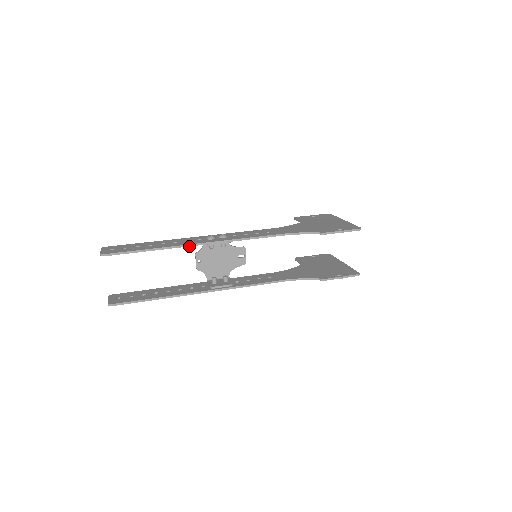
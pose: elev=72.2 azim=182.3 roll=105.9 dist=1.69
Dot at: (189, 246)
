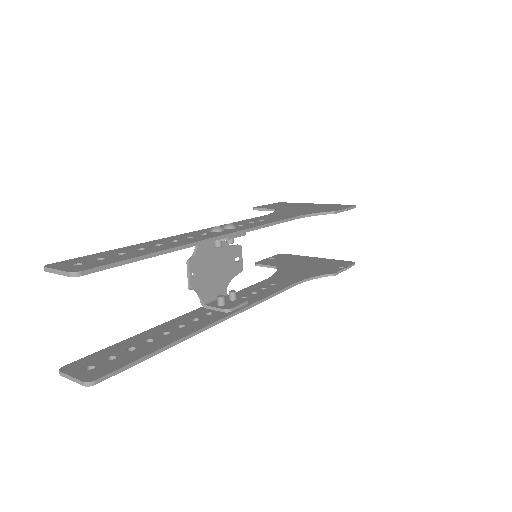
Dot at: (206, 242)
